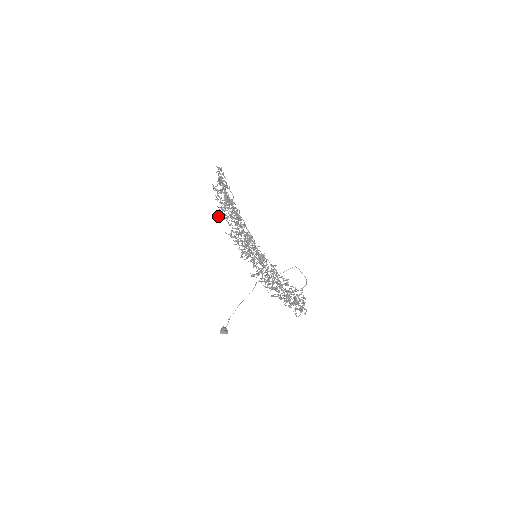
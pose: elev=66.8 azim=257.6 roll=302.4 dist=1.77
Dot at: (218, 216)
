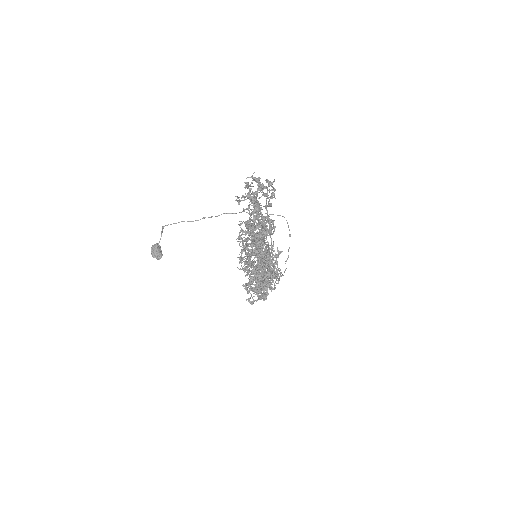
Dot at: (240, 262)
